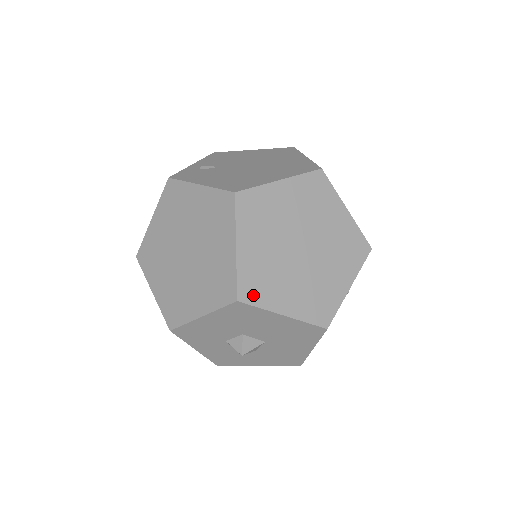
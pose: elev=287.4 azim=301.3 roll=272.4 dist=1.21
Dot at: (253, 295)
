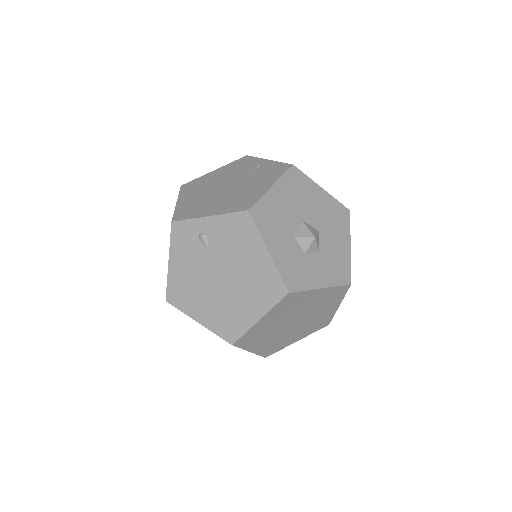
Dot at: occluded
